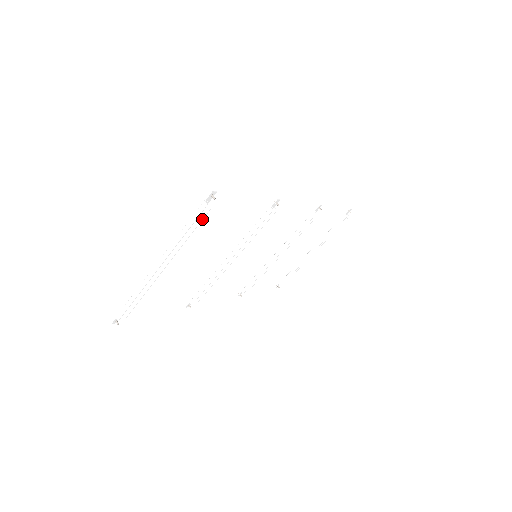
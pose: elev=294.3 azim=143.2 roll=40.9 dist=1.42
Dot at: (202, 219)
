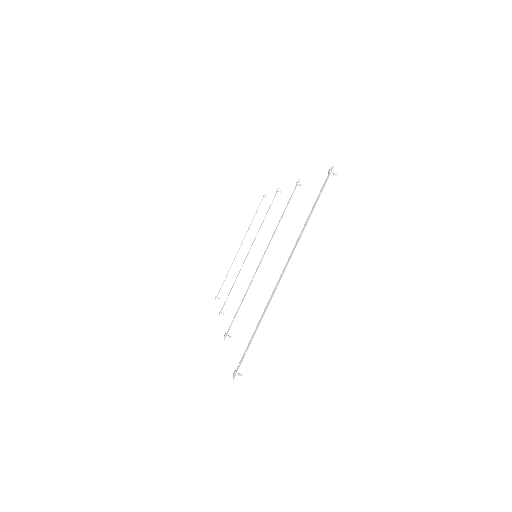
Dot at: occluded
